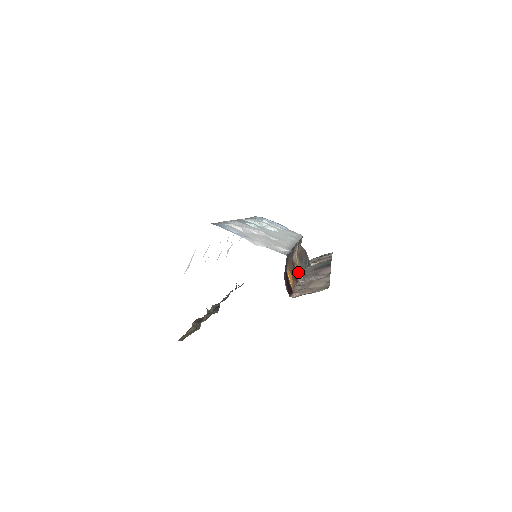
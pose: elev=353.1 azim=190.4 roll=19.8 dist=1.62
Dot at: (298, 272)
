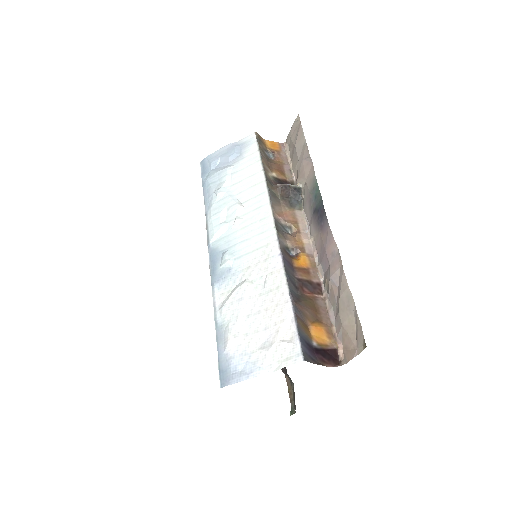
Dot at: (308, 260)
